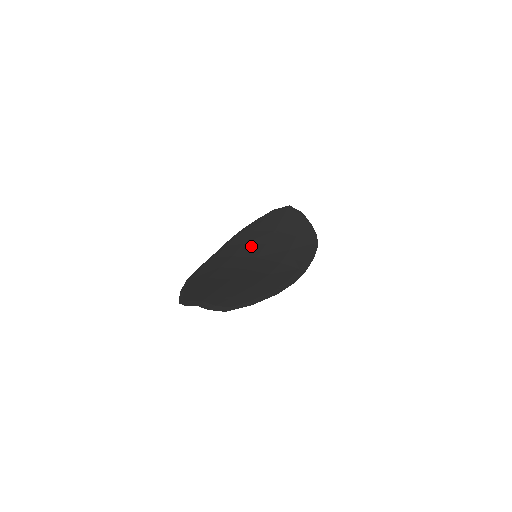
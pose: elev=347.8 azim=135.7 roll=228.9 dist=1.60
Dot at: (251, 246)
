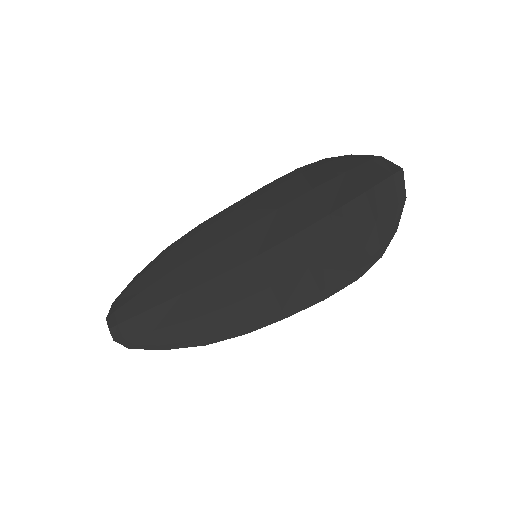
Dot at: (277, 224)
